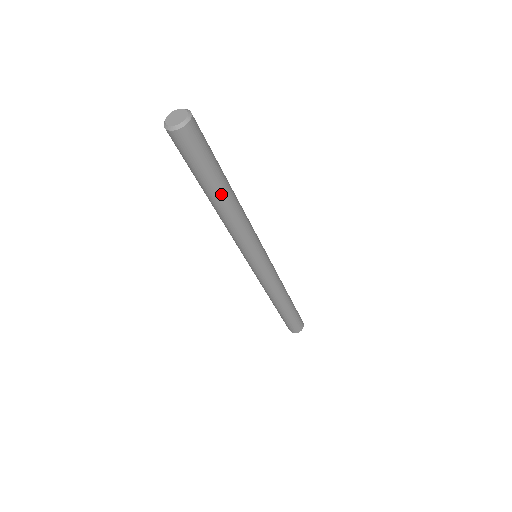
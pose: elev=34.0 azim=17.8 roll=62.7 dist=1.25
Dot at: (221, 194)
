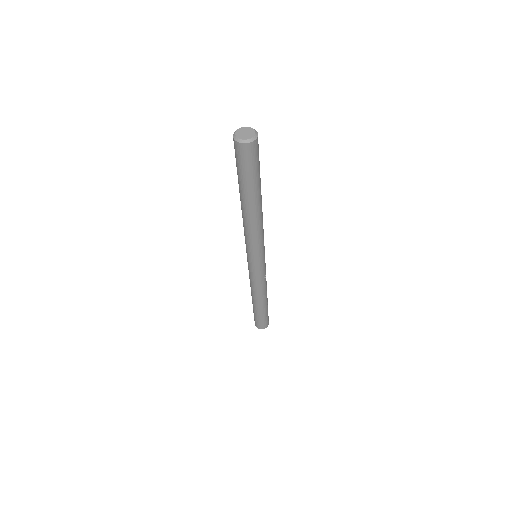
Dot at: (245, 200)
